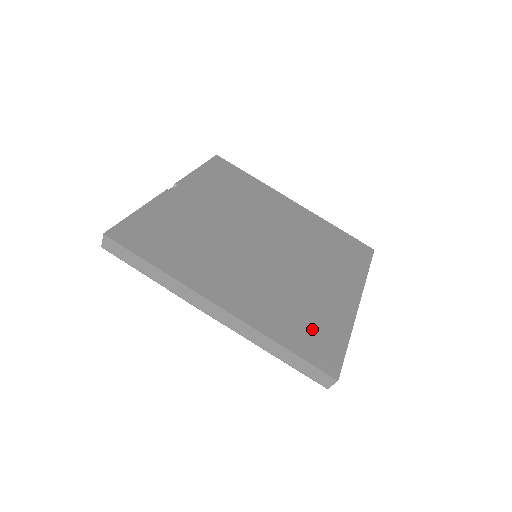
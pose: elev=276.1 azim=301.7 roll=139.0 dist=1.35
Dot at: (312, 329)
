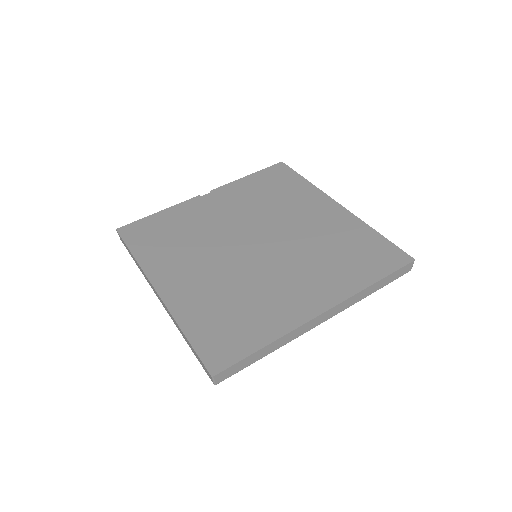
Dot at: (230, 326)
